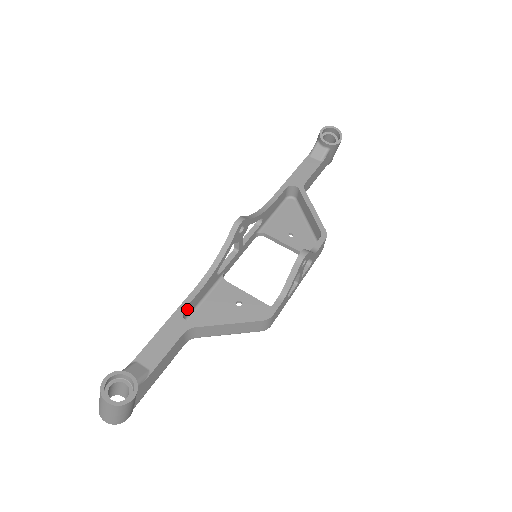
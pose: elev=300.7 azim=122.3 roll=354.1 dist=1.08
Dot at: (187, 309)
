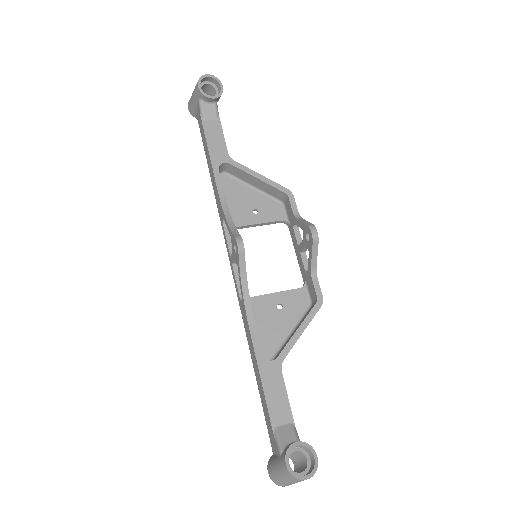
Dot at: (259, 350)
